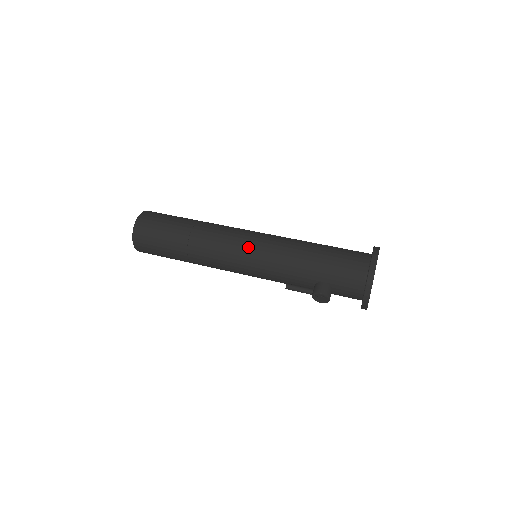
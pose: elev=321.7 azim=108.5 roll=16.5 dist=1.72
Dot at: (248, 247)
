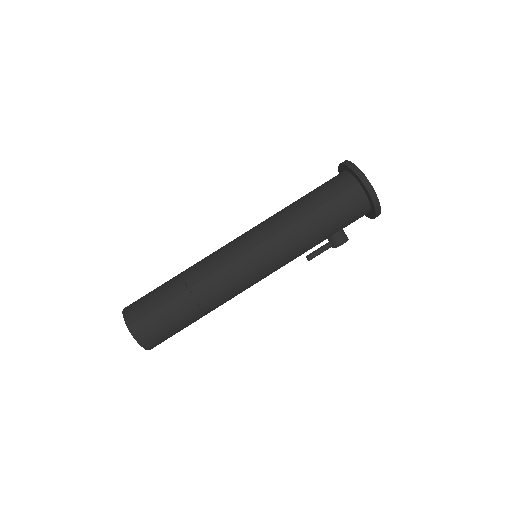
Dot at: (258, 267)
